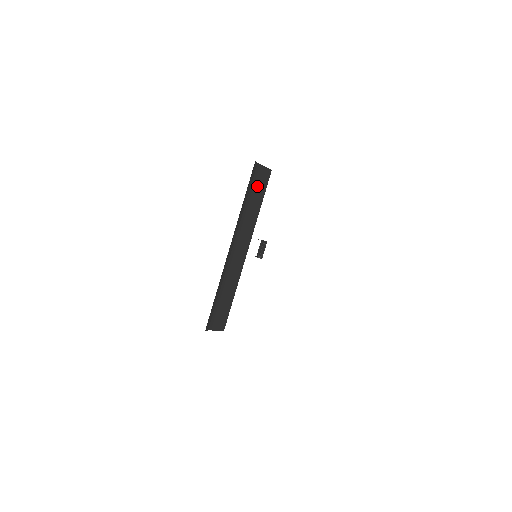
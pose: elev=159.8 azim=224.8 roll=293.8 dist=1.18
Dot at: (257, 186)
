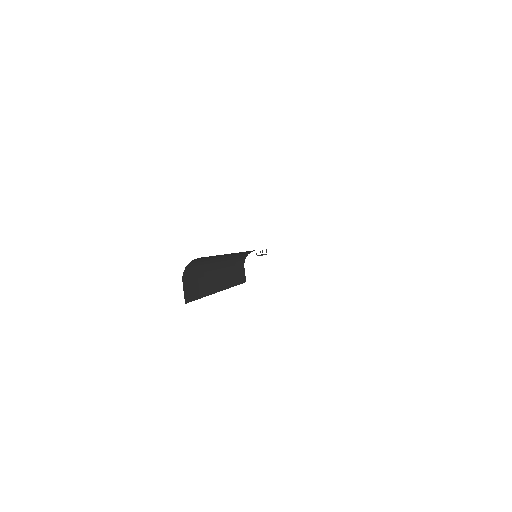
Dot at: (239, 273)
